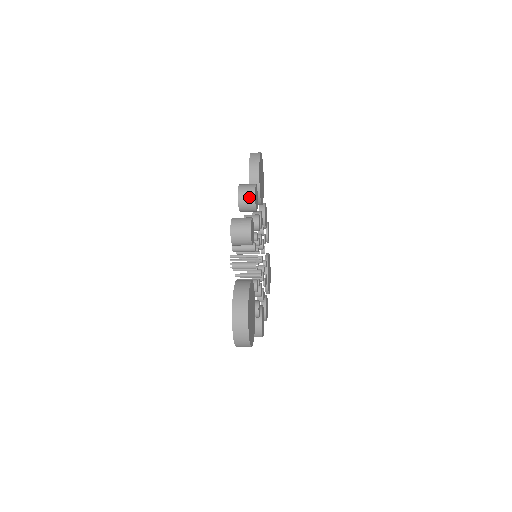
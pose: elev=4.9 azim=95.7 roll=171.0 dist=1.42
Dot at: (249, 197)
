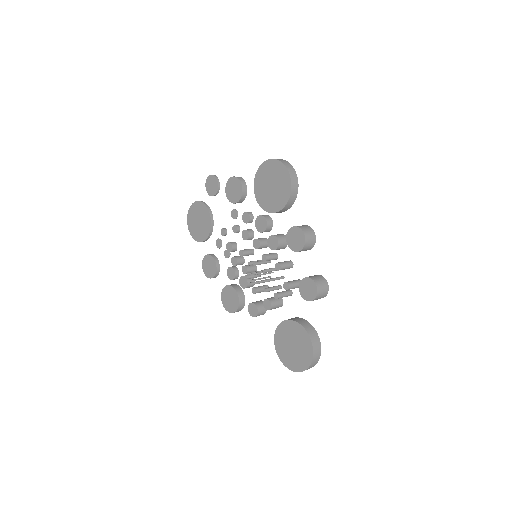
Dot at: (311, 246)
